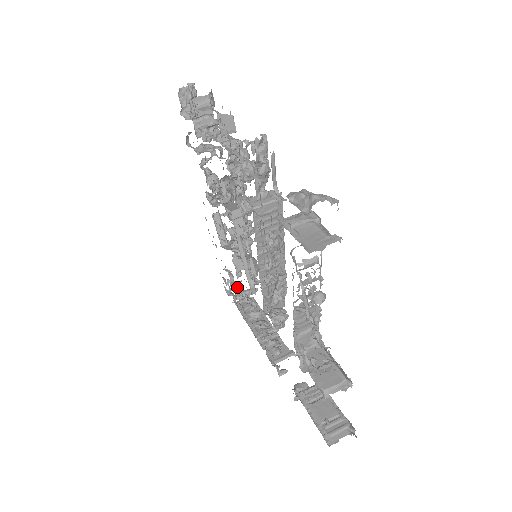
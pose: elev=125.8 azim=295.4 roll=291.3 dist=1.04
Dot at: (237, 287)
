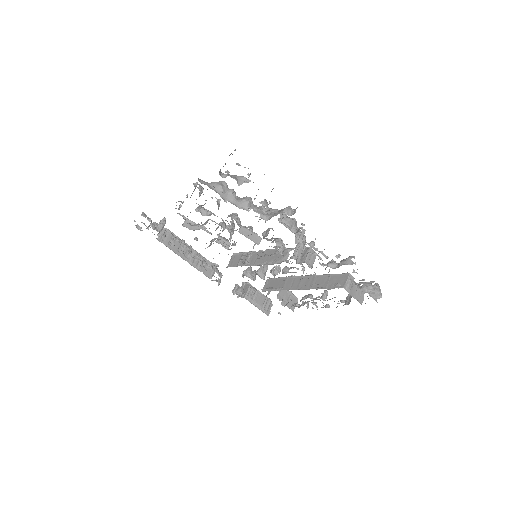
Dot at: (158, 228)
